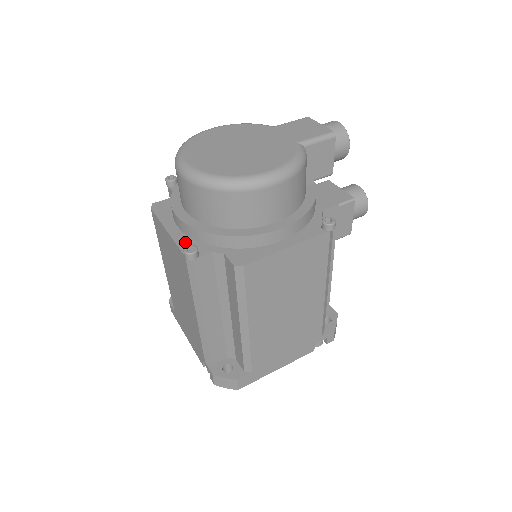
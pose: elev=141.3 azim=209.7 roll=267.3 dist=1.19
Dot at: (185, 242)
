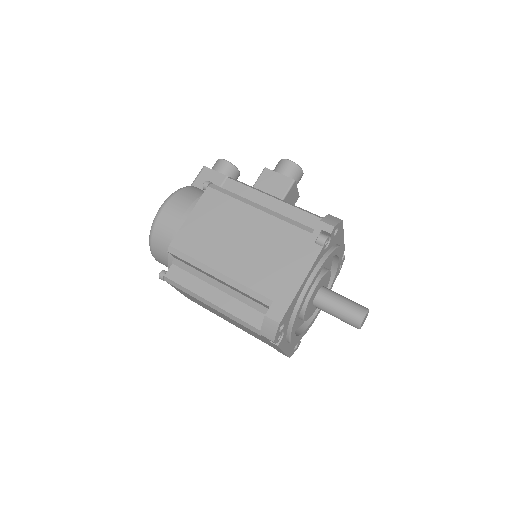
Dot at: occluded
